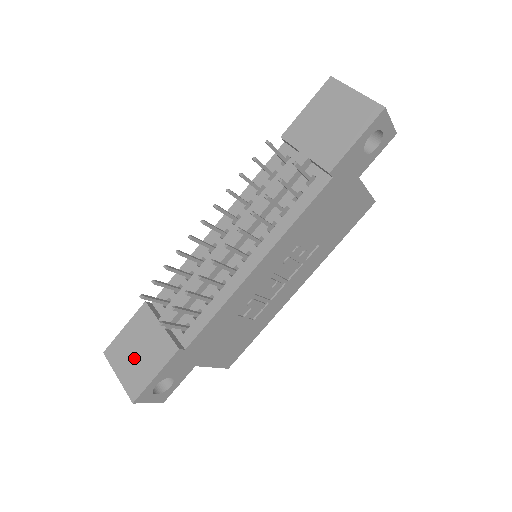
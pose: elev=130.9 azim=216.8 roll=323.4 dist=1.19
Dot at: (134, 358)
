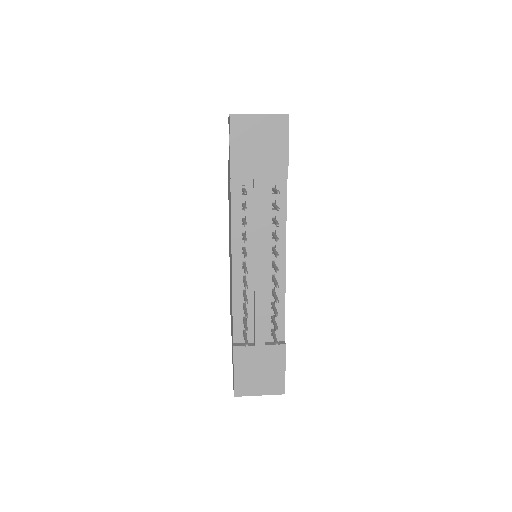
Dot at: (260, 377)
